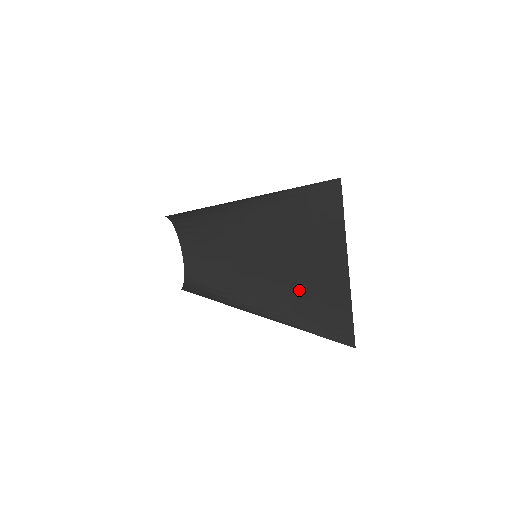
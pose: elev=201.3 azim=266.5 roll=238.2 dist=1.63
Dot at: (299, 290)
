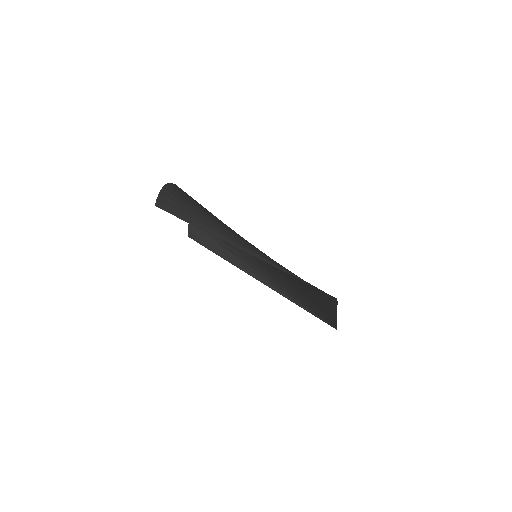
Dot at: (295, 289)
